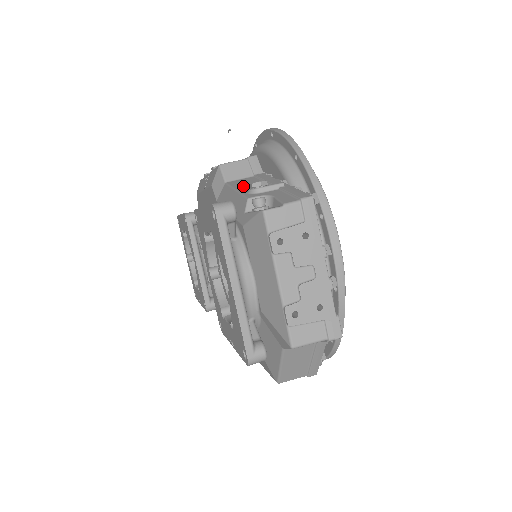
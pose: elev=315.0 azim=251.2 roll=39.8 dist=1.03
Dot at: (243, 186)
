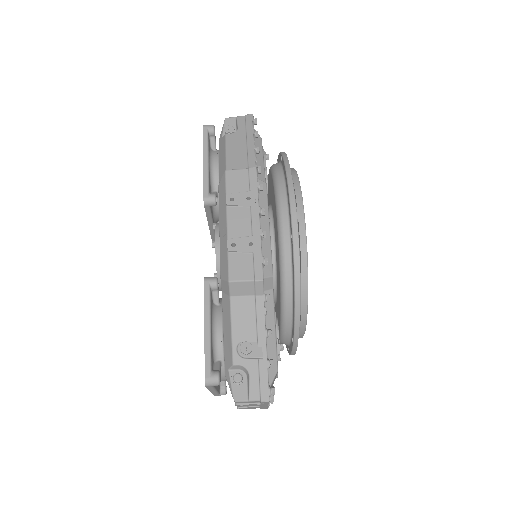
Dot at: (239, 325)
